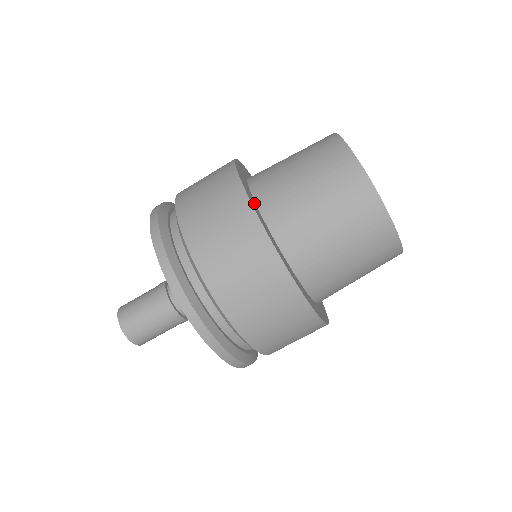
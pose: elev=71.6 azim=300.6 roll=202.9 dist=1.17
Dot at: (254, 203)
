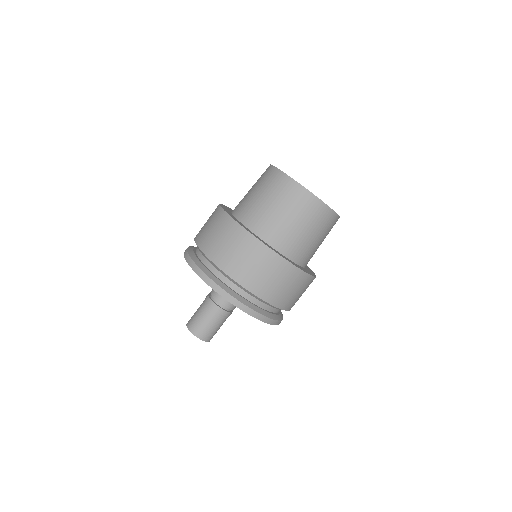
Dot at: (277, 252)
